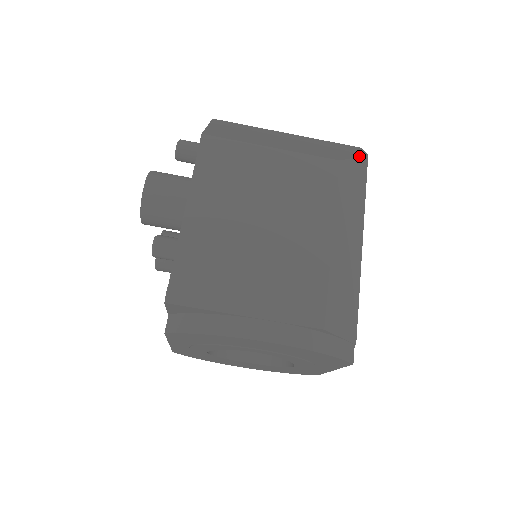
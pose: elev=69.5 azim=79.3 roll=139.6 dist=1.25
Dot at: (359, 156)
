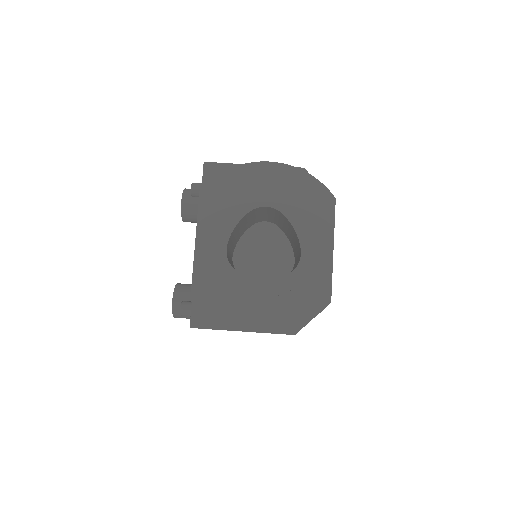
Dot at: occluded
